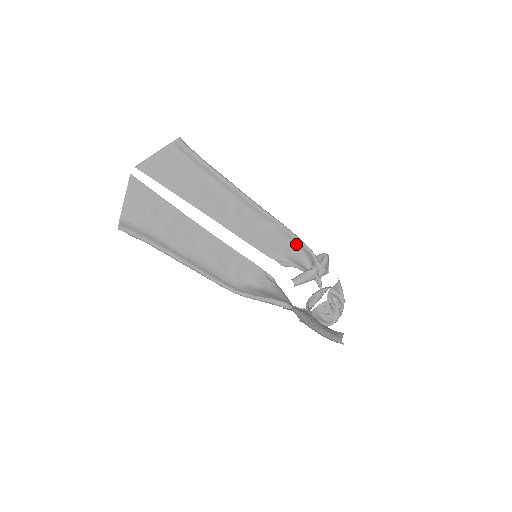
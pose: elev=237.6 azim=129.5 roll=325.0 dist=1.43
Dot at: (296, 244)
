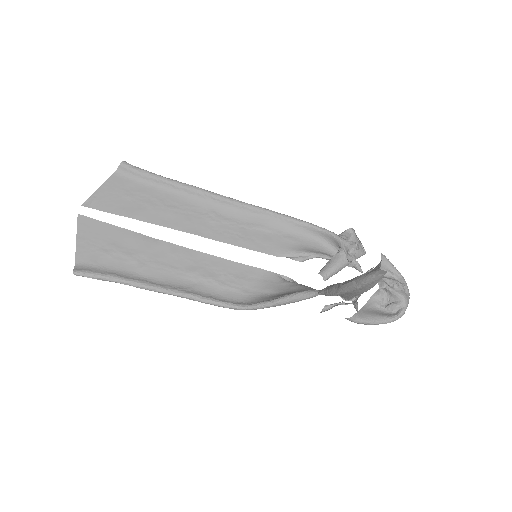
Dot at: (306, 231)
